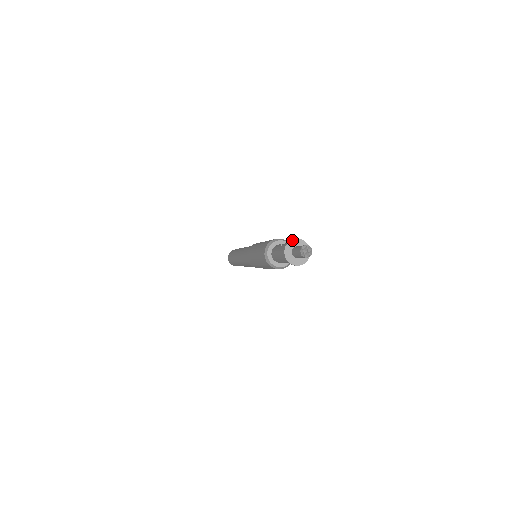
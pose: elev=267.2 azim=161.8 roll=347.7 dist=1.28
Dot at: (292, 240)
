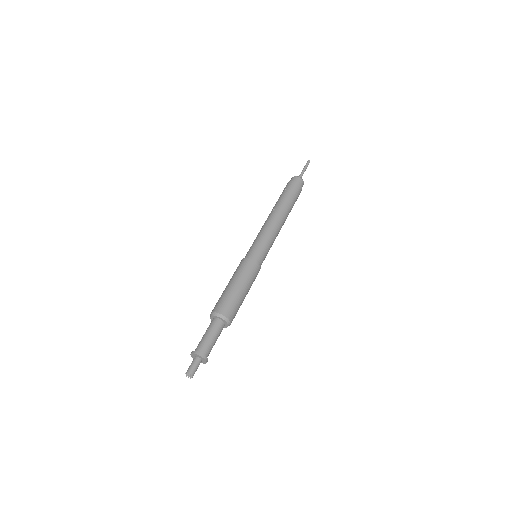
Dot at: (192, 353)
